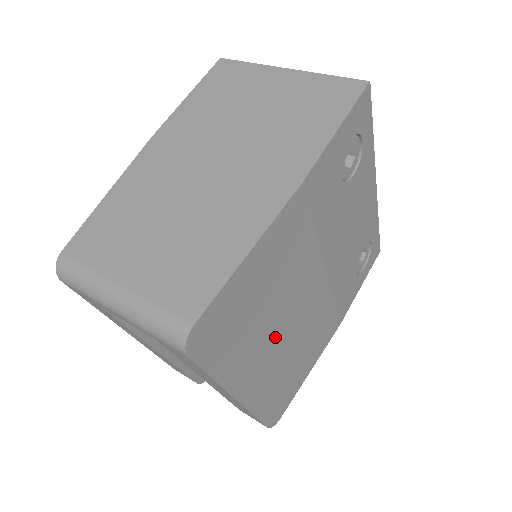
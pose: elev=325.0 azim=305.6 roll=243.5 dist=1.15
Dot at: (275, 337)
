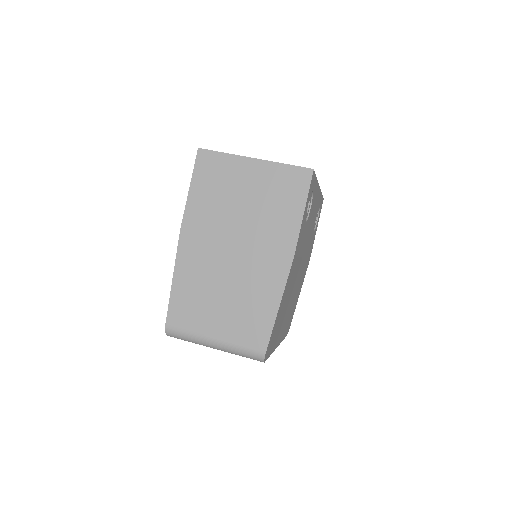
Dot at: (287, 310)
